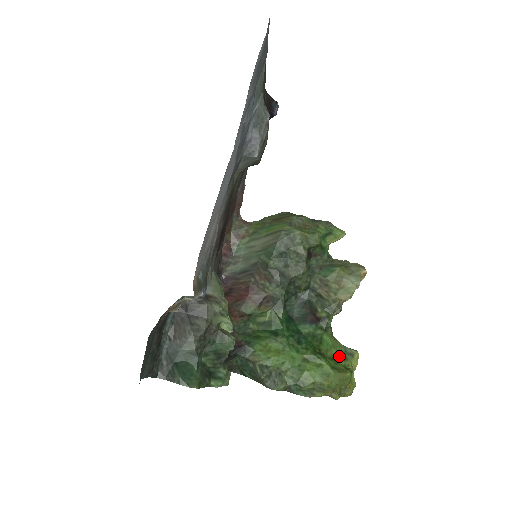
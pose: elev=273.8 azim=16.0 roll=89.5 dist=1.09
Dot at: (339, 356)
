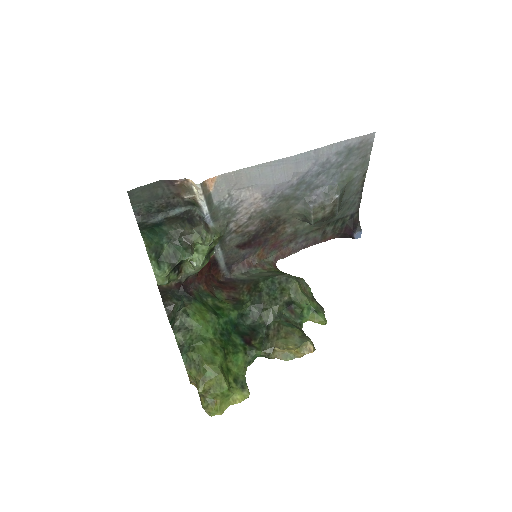
Dot at: (234, 376)
